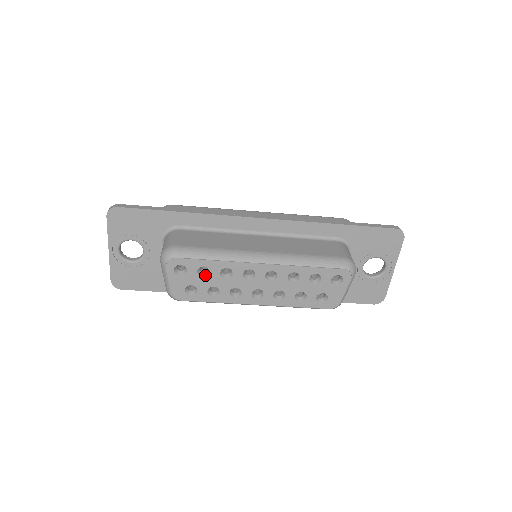
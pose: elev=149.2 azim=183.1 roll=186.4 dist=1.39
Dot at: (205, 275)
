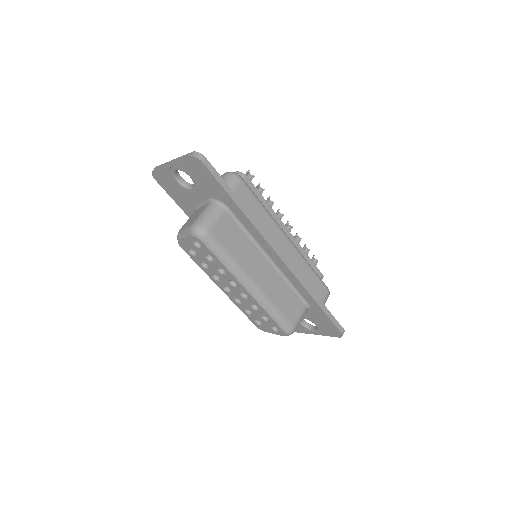
Dot at: (209, 258)
